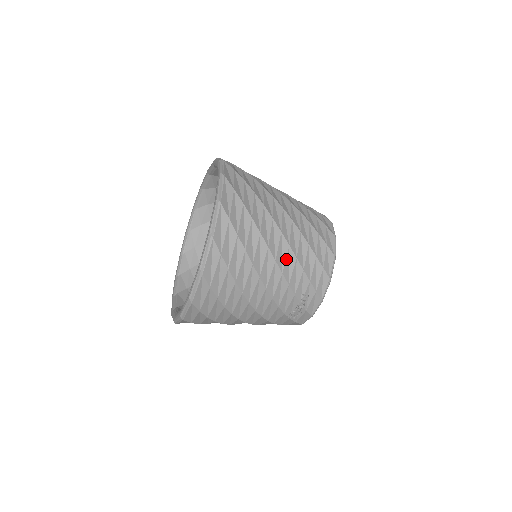
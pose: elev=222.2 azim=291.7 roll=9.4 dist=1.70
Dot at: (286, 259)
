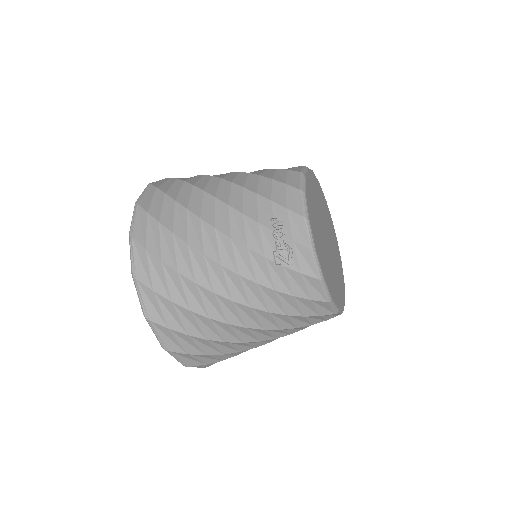
Dot at: (231, 193)
